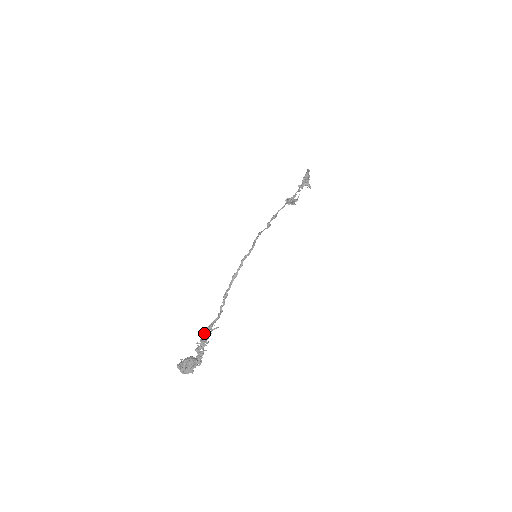
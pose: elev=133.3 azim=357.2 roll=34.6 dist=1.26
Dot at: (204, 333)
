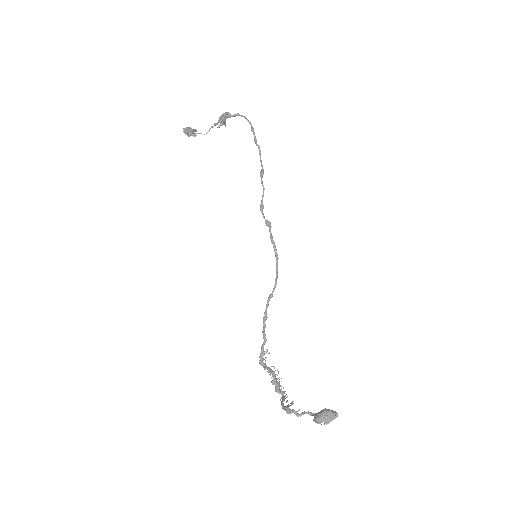
Dot at: (263, 362)
